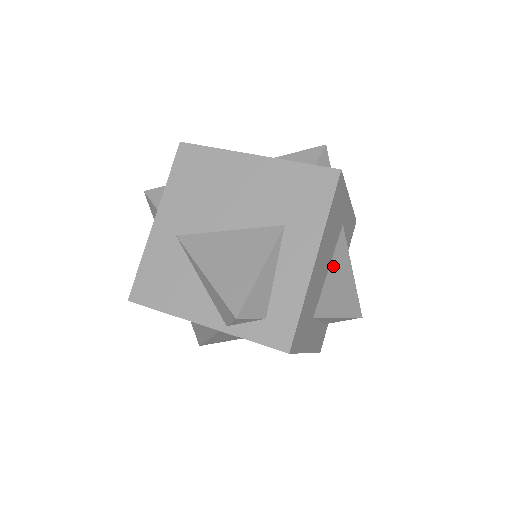
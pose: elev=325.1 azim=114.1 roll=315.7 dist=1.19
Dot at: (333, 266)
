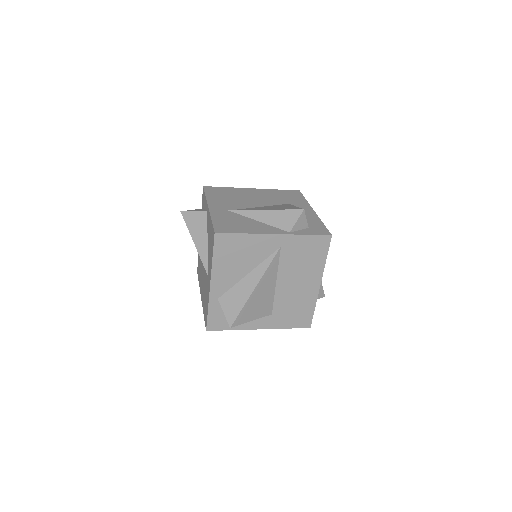
Dot at: occluded
